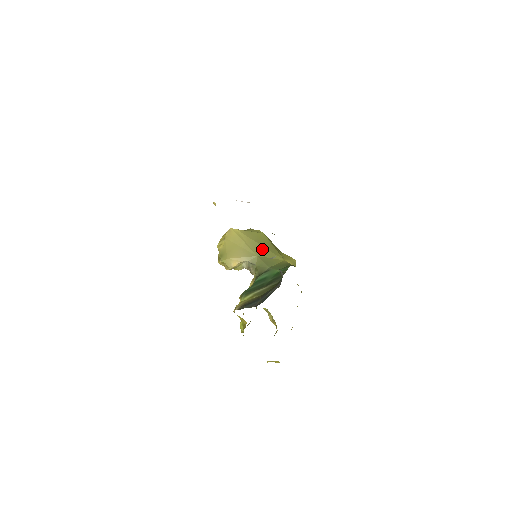
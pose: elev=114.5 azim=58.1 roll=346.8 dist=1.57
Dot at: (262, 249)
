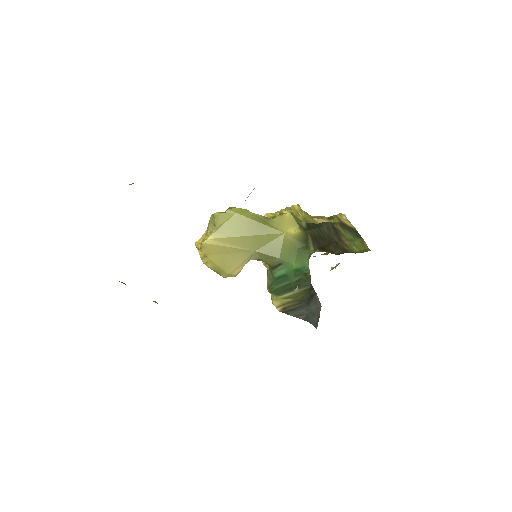
Dot at: (253, 240)
